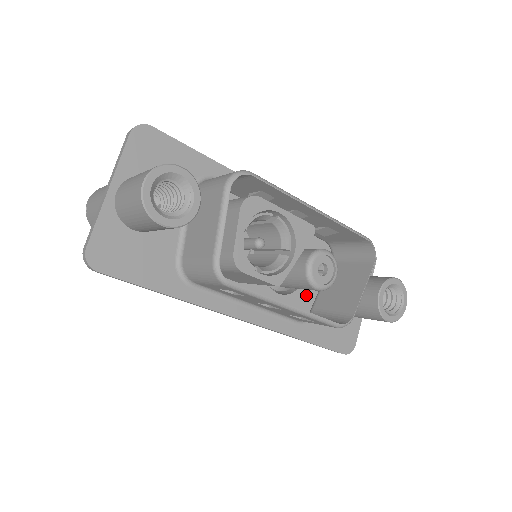
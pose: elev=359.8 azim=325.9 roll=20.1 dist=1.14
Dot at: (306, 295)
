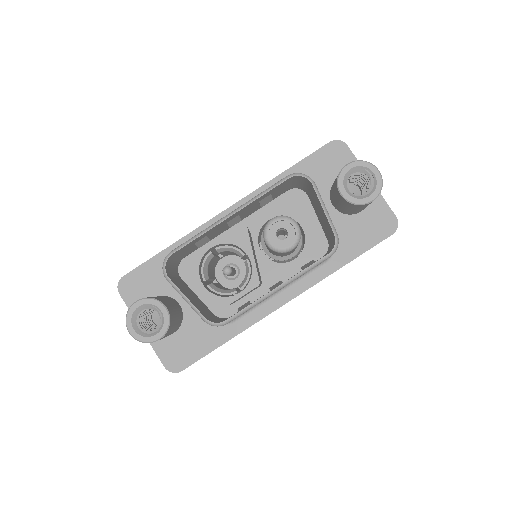
Dot at: (316, 235)
